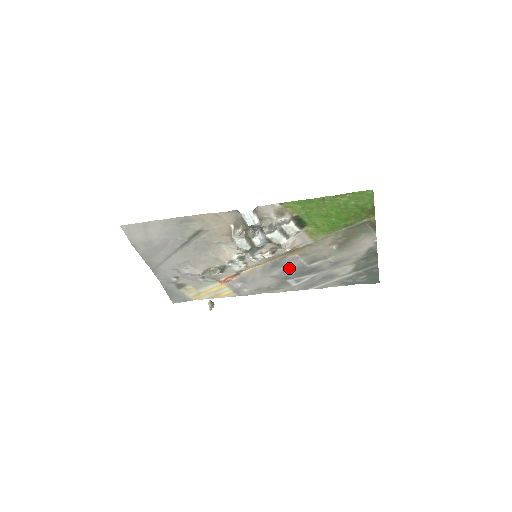
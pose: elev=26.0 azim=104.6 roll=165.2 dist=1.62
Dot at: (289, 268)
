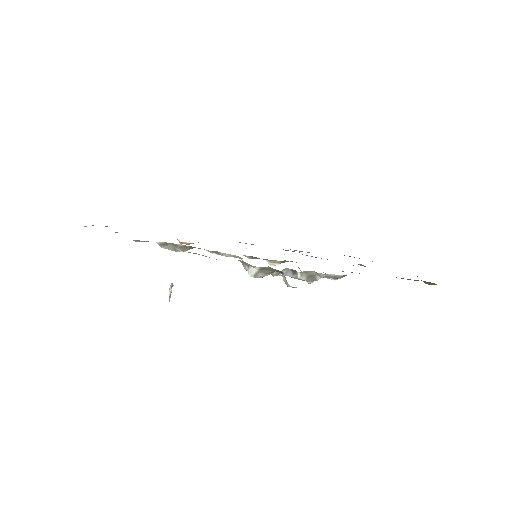
Dot at: (284, 254)
